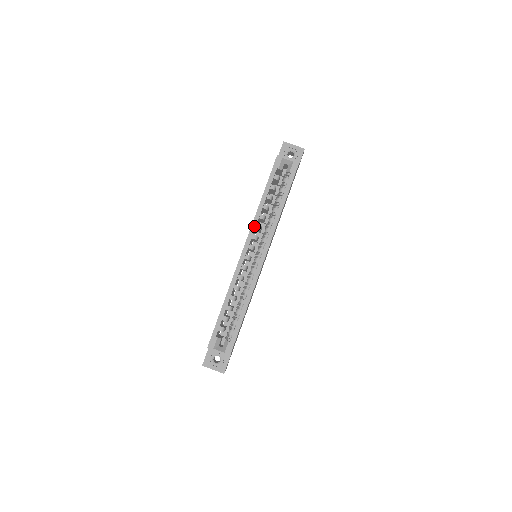
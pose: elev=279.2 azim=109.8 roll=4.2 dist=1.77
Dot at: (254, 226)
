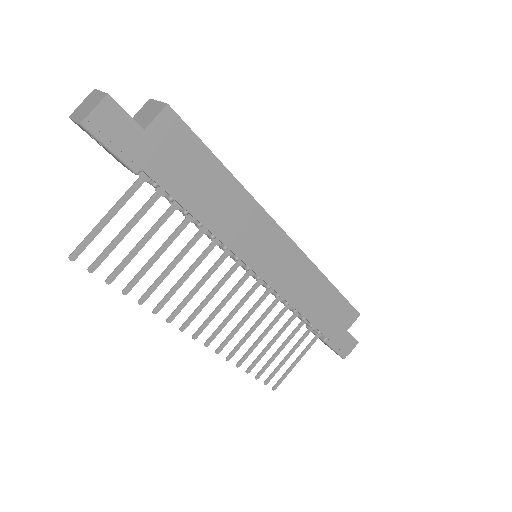
Dot at: occluded
